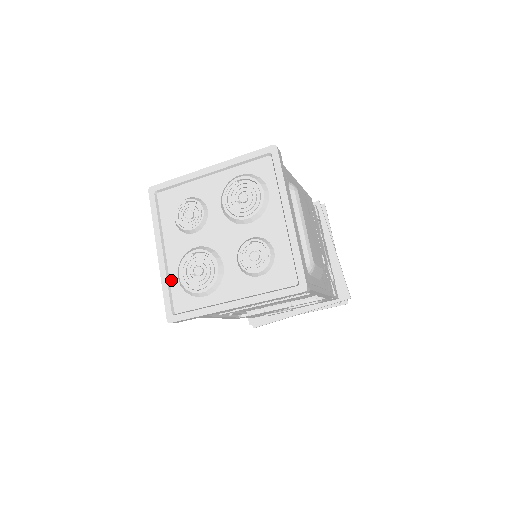
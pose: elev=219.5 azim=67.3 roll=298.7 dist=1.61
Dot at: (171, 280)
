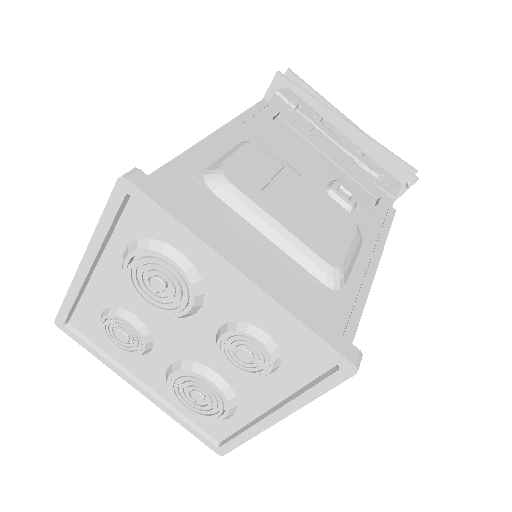
Dot at: (180, 411)
